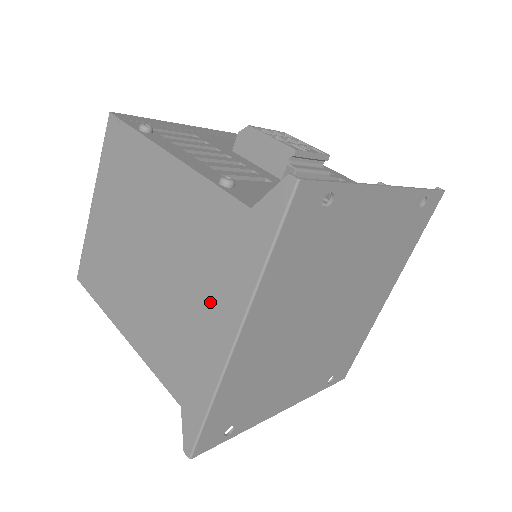
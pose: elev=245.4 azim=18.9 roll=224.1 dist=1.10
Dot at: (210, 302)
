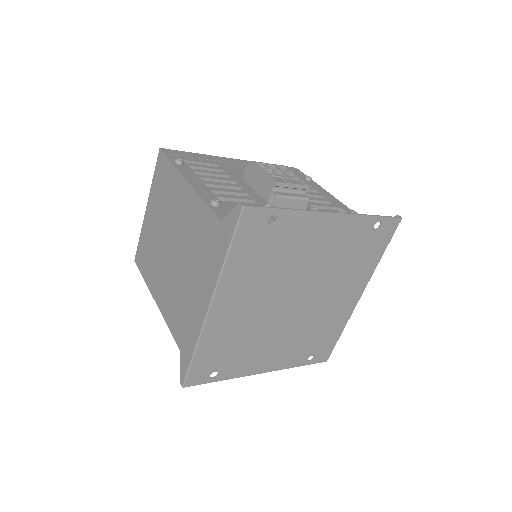
Dot at: (199, 281)
